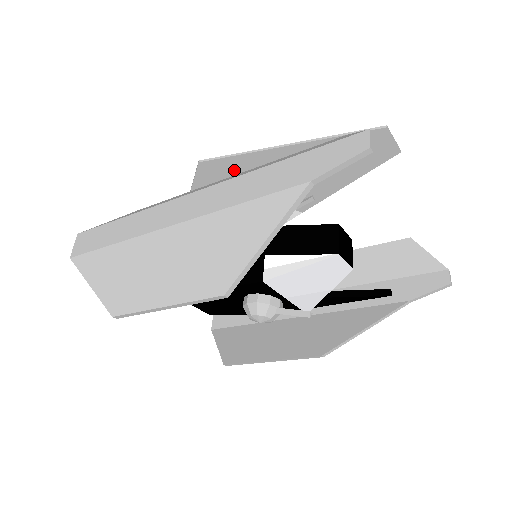
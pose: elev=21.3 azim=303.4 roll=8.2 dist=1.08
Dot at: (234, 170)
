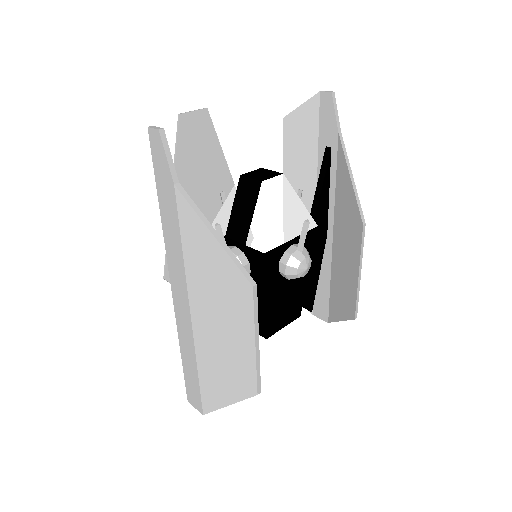
Dot at: occluded
